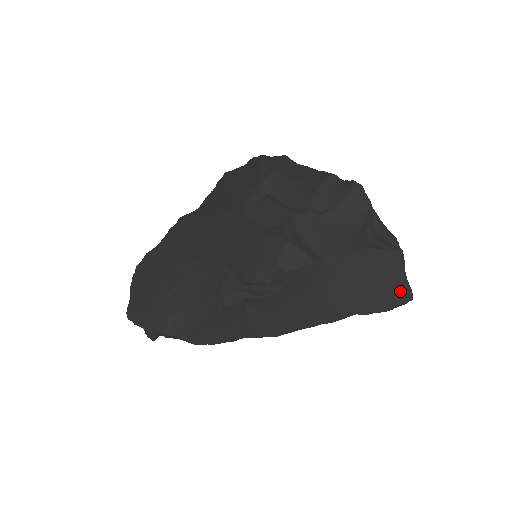
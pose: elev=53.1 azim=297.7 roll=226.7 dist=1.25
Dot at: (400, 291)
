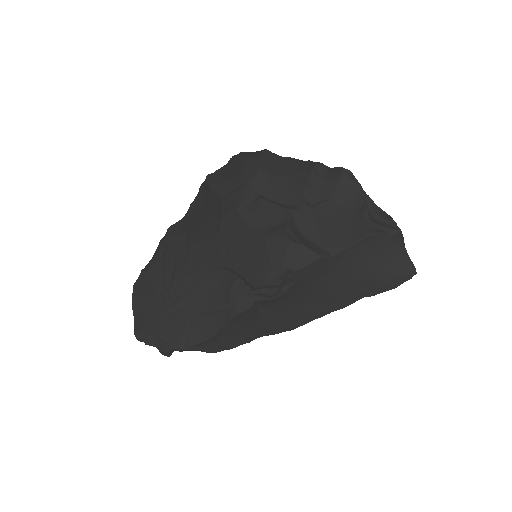
Dot at: (404, 268)
